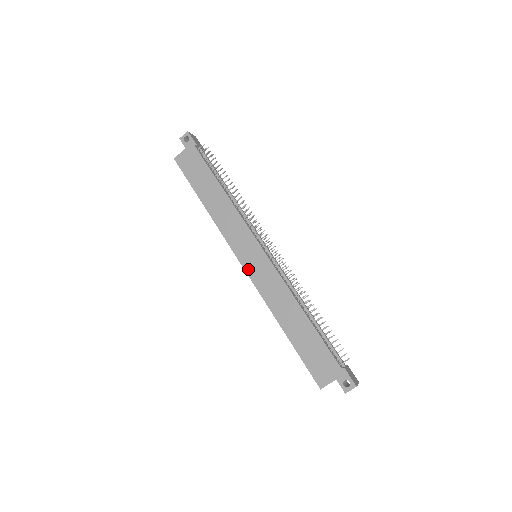
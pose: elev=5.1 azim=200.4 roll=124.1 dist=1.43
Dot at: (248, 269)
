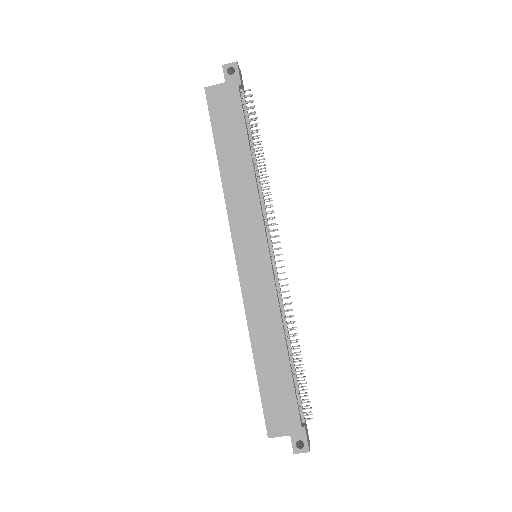
Dot at: (242, 269)
